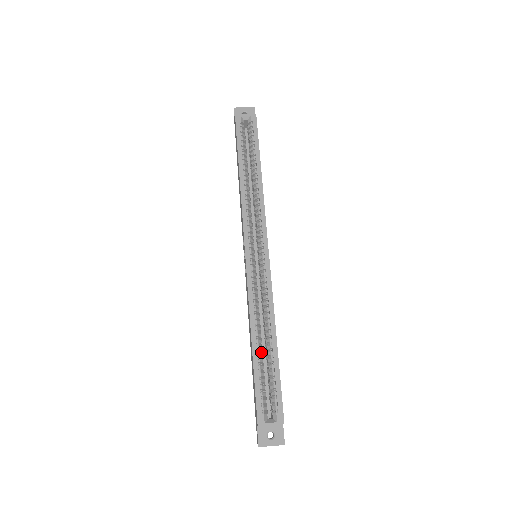
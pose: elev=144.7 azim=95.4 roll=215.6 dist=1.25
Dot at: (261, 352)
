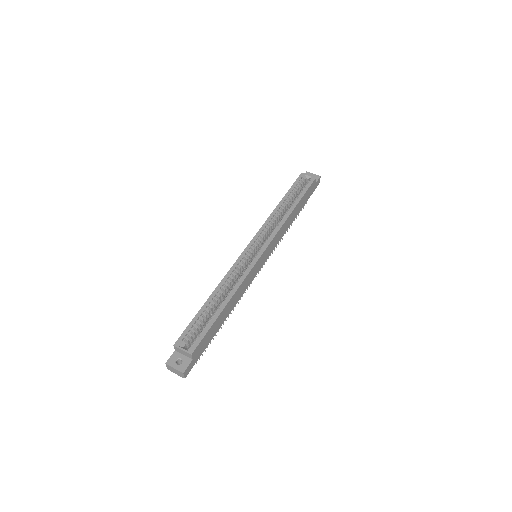
Dot at: (212, 307)
